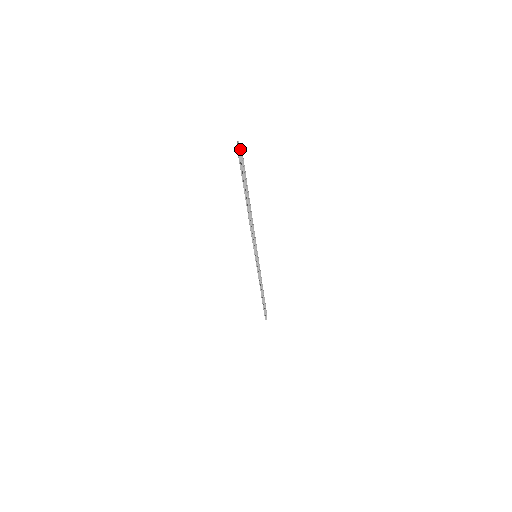
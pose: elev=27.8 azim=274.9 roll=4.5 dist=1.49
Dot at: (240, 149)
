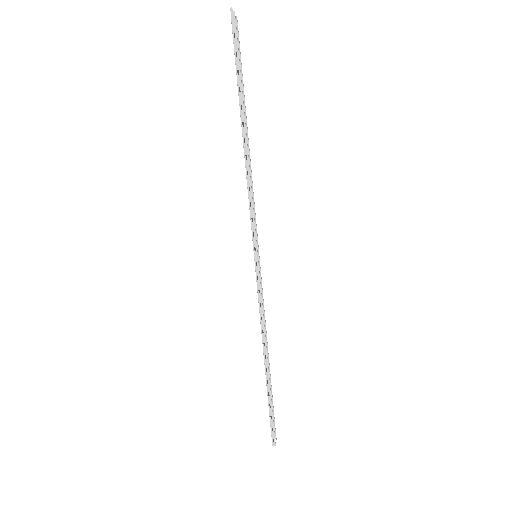
Dot at: occluded
